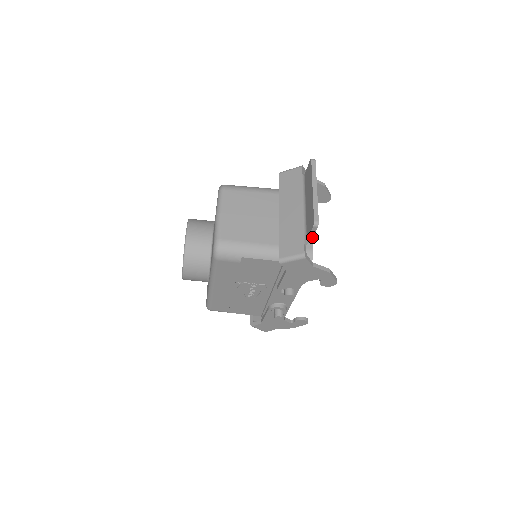
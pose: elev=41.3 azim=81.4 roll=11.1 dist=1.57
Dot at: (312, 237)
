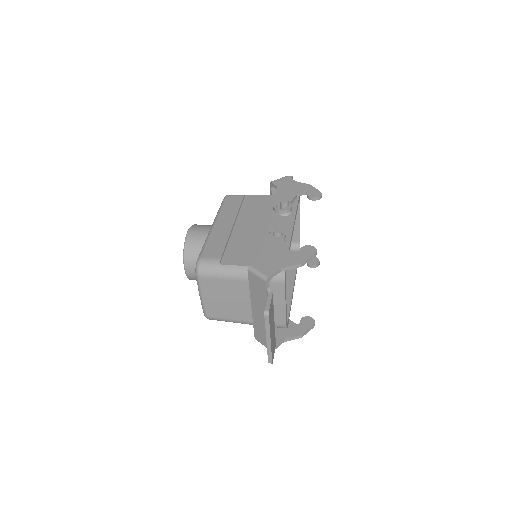
Dot at: (274, 349)
